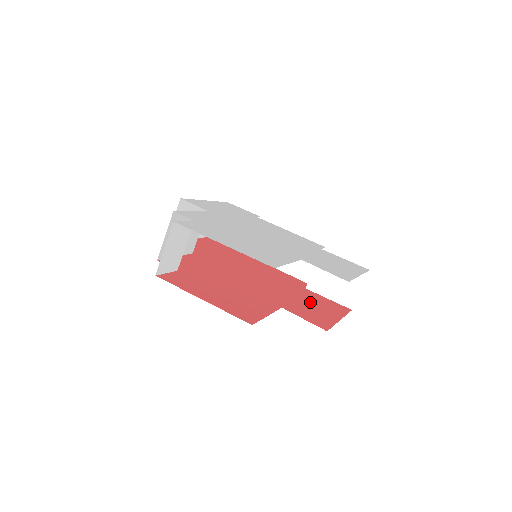
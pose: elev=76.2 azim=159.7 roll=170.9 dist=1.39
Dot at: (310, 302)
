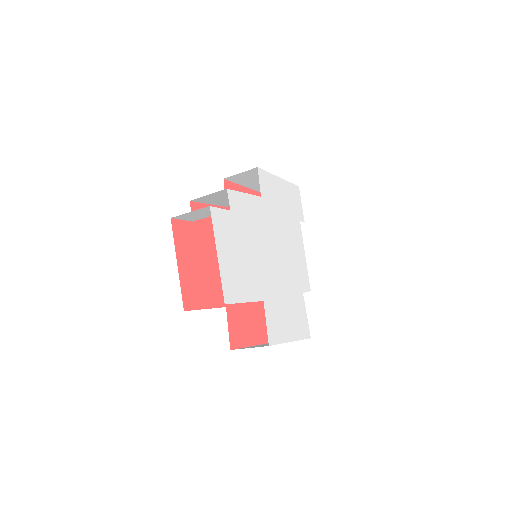
Dot at: (254, 315)
